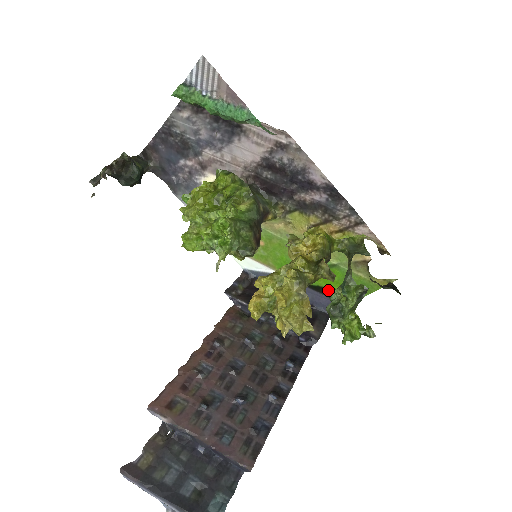
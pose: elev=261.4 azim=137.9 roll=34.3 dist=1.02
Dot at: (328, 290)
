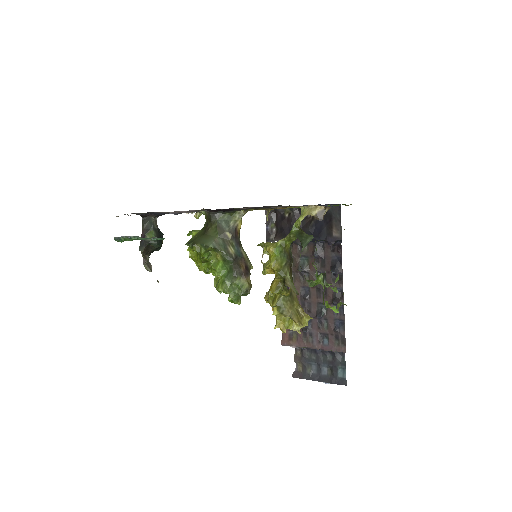
Dot at: occluded
